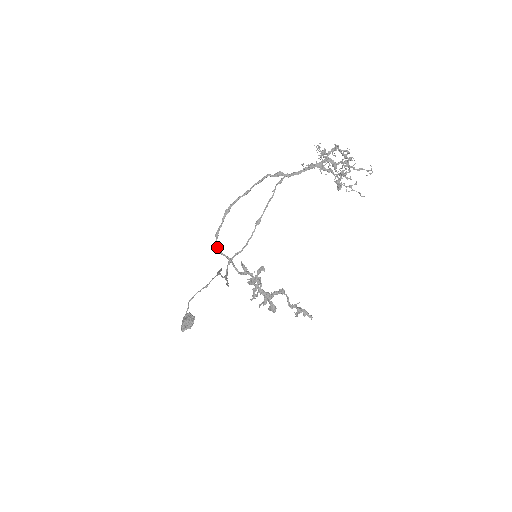
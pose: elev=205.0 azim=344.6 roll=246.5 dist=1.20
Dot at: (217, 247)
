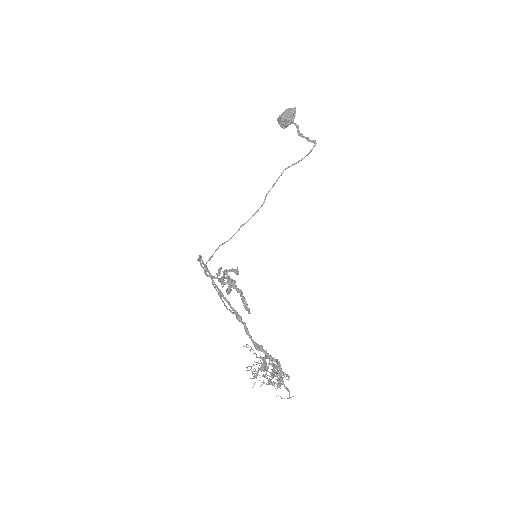
Dot at: (197, 260)
